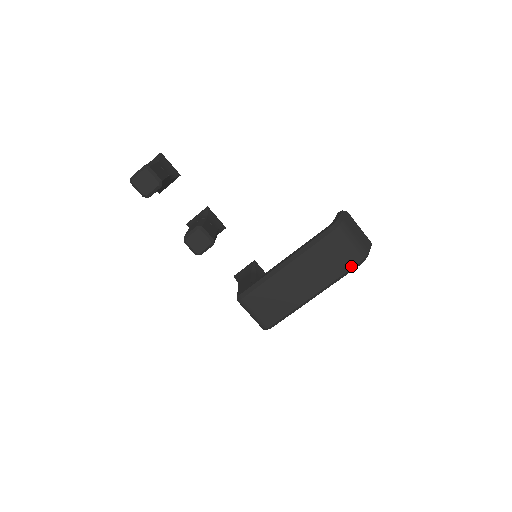
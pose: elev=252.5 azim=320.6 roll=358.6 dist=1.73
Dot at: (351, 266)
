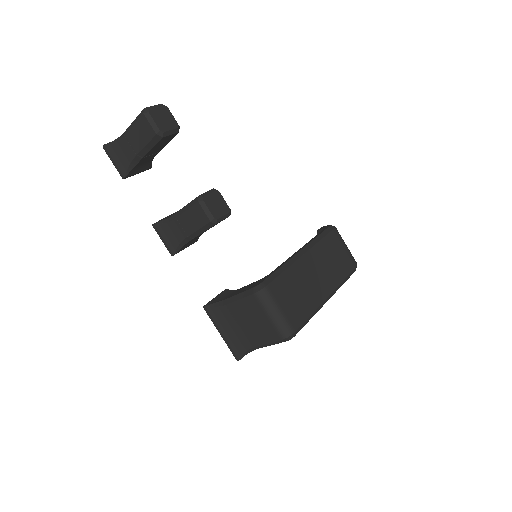
Dot at: (352, 268)
